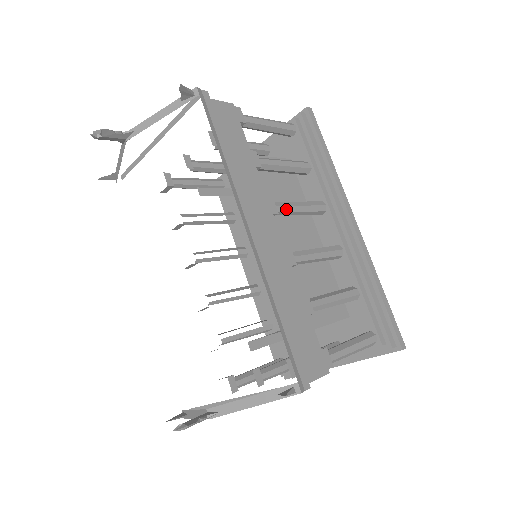
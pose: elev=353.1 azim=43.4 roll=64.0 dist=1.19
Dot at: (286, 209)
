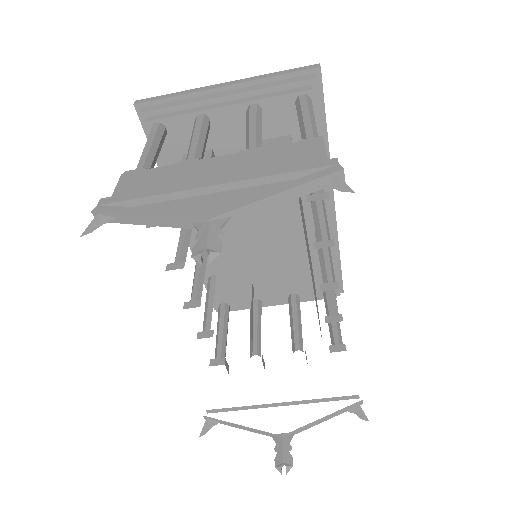
Dot at: occluded
